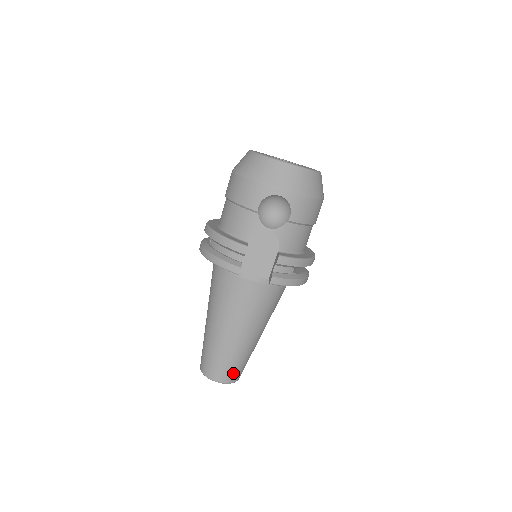
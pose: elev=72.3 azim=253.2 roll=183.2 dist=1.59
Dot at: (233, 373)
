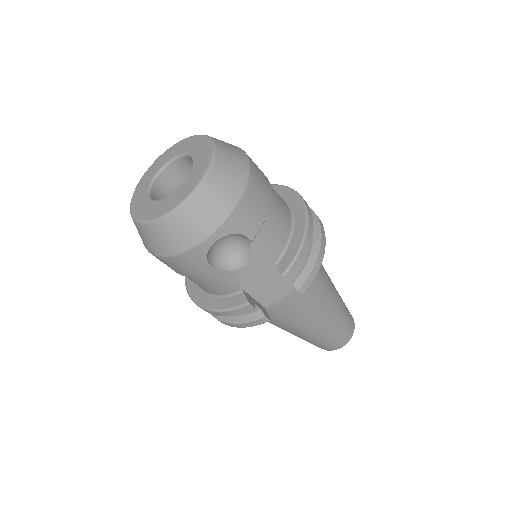
Dot at: (347, 332)
